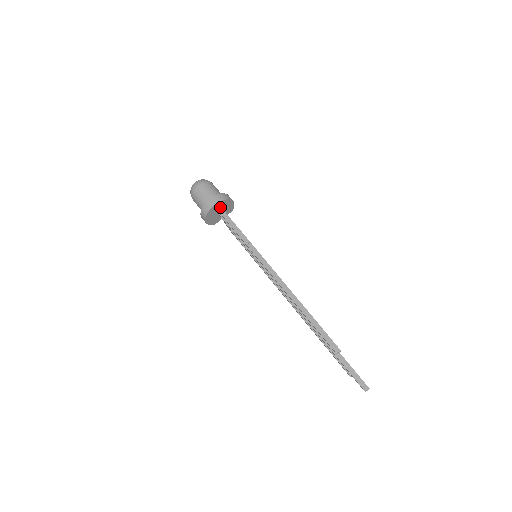
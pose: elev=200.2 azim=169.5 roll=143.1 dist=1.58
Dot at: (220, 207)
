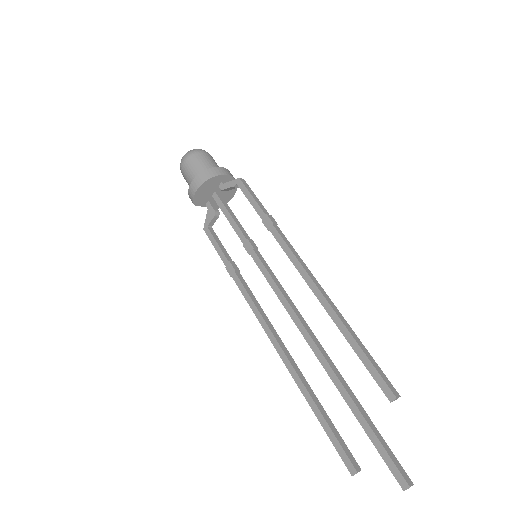
Dot at: occluded
